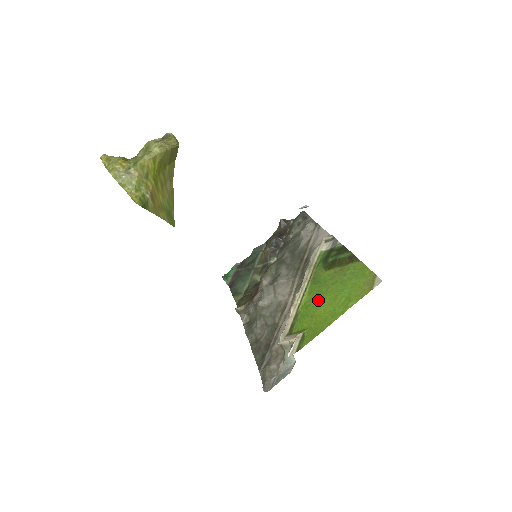
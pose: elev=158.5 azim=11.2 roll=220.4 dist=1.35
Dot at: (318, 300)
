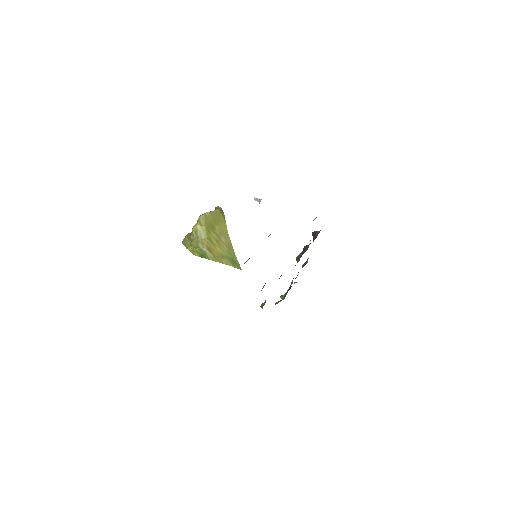
Dot at: occluded
